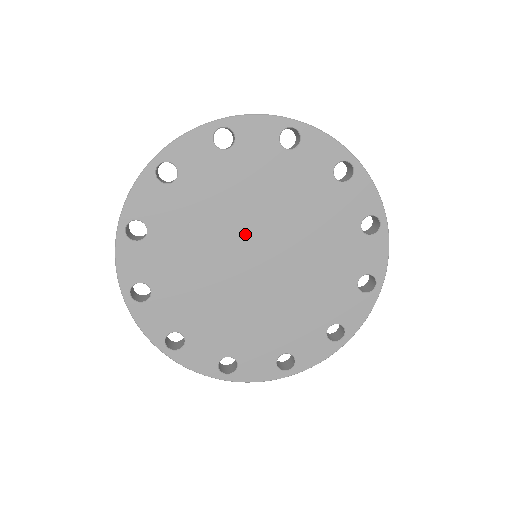
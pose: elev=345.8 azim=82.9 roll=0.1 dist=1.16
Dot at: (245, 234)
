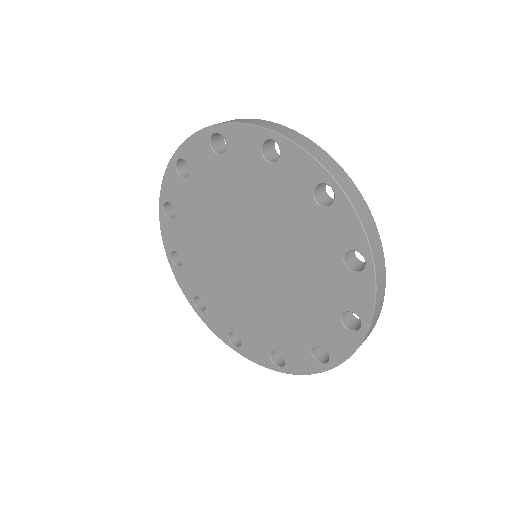
Dot at: (250, 236)
